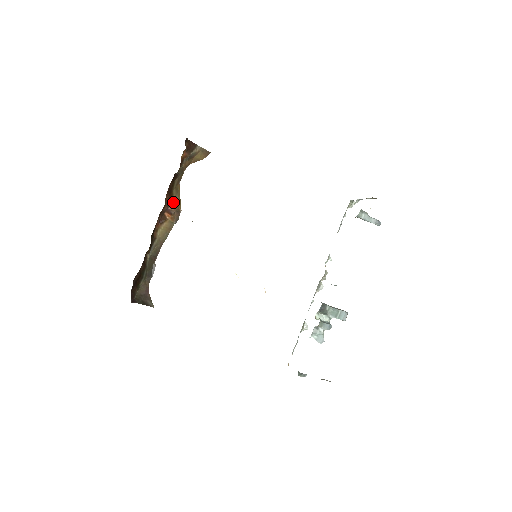
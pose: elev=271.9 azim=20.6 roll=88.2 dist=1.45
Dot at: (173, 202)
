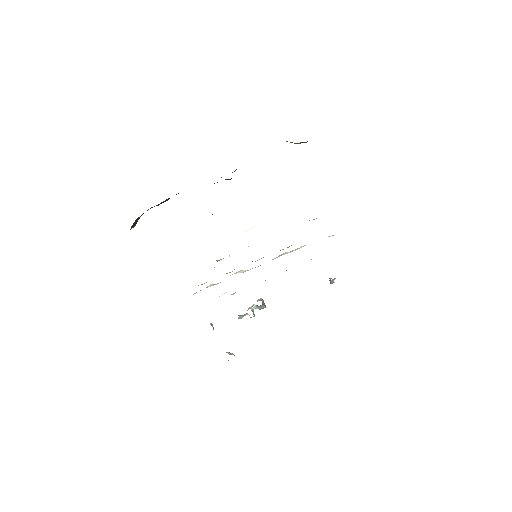
Dot at: occluded
